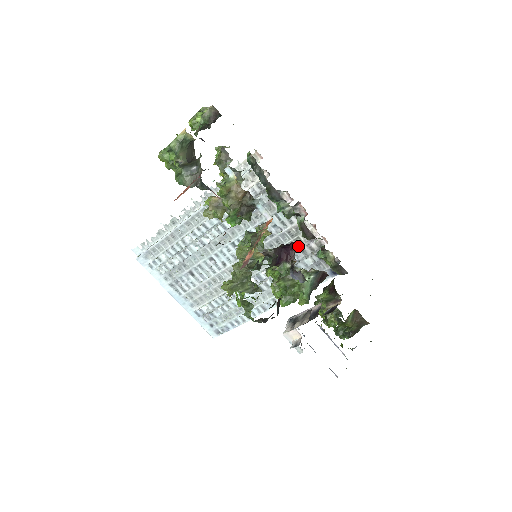
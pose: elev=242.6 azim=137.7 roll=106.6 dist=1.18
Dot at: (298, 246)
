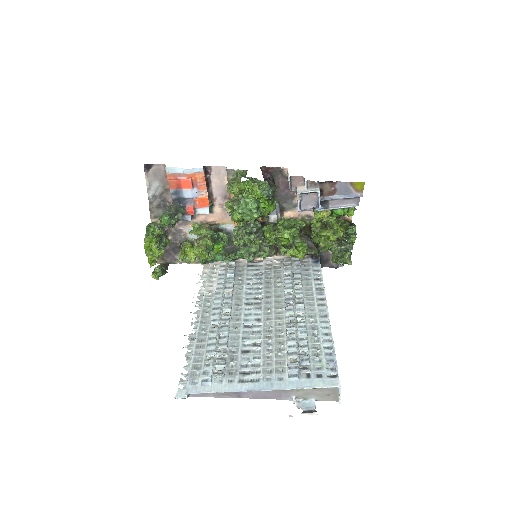
Dot at: (281, 269)
